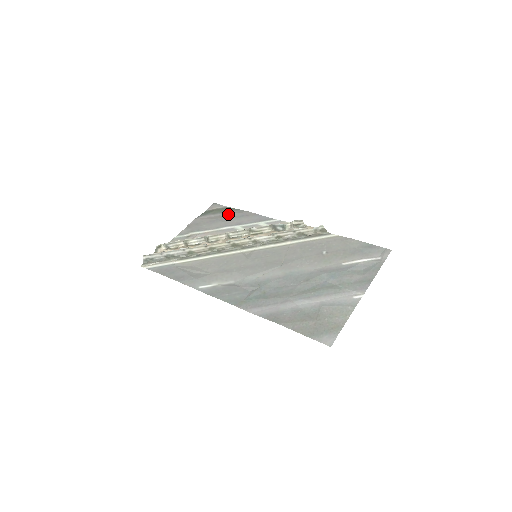
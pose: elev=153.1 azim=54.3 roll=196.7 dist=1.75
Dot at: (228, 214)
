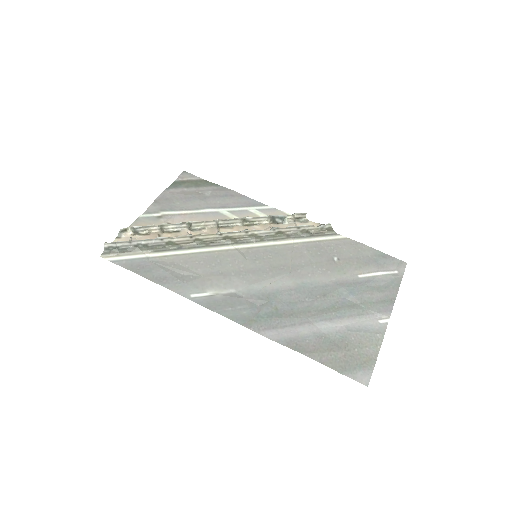
Dot at: (207, 190)
